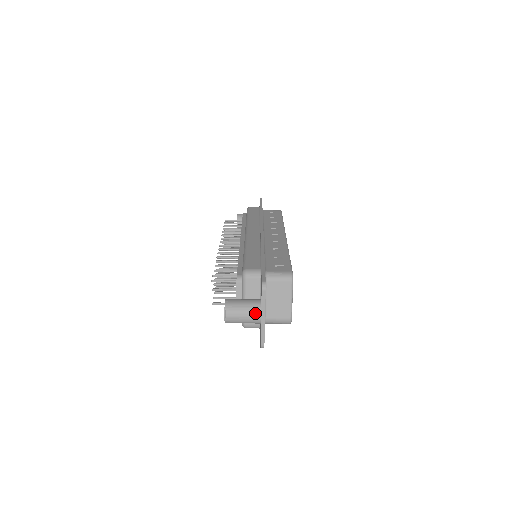
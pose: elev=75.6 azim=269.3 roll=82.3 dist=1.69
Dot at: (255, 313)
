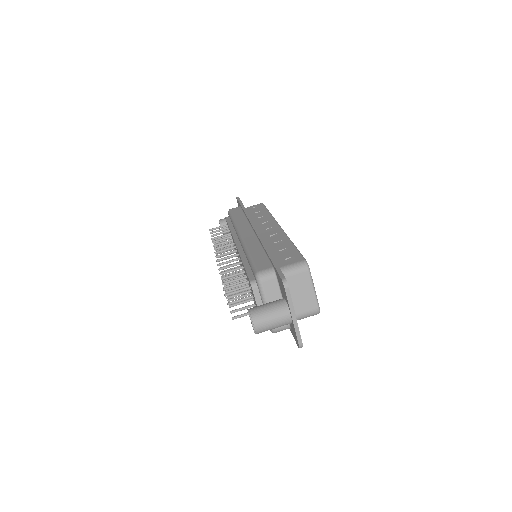
Dot at: (284, 314)
